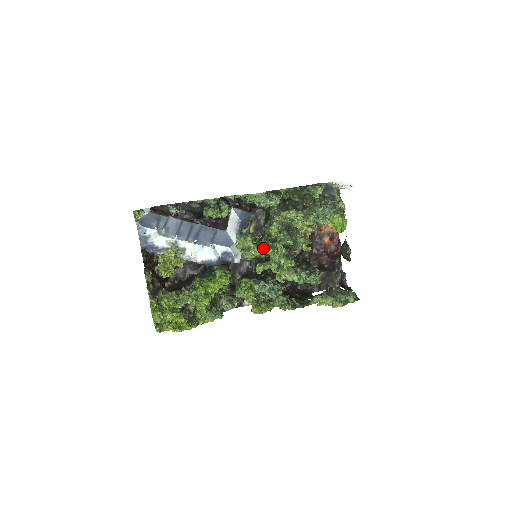
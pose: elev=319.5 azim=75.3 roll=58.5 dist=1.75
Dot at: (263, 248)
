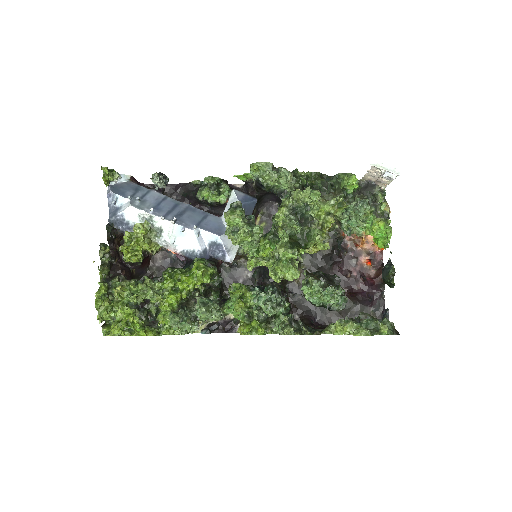
Dot at: (256, 229)
